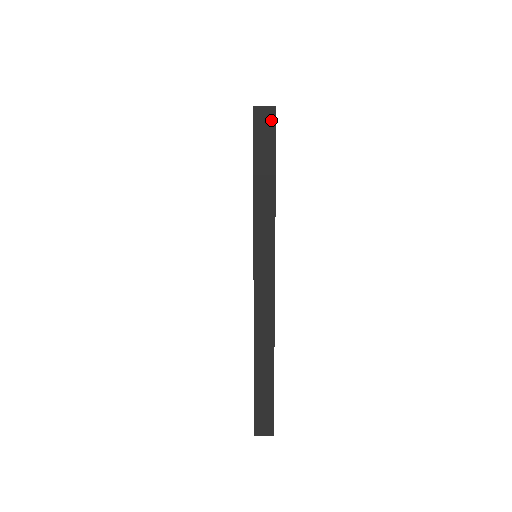
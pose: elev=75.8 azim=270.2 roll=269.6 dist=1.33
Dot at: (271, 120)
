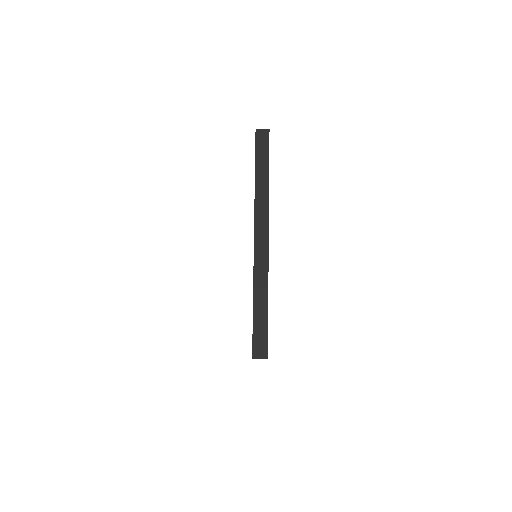
Dot at: (266, 136)
